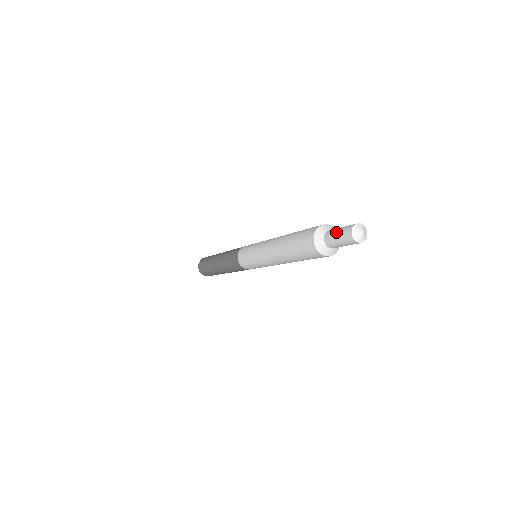
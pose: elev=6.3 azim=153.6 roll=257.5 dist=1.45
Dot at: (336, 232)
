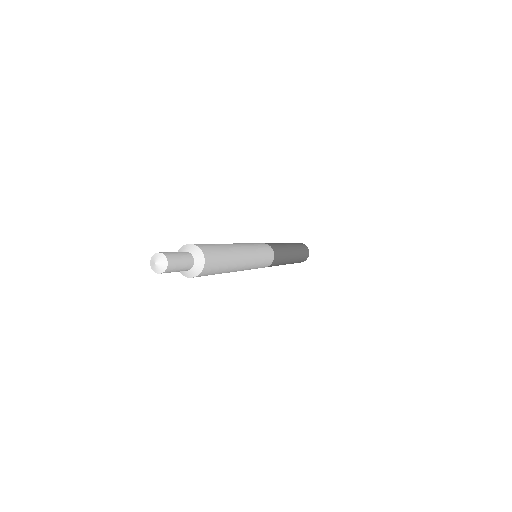
Dot at: occluded
